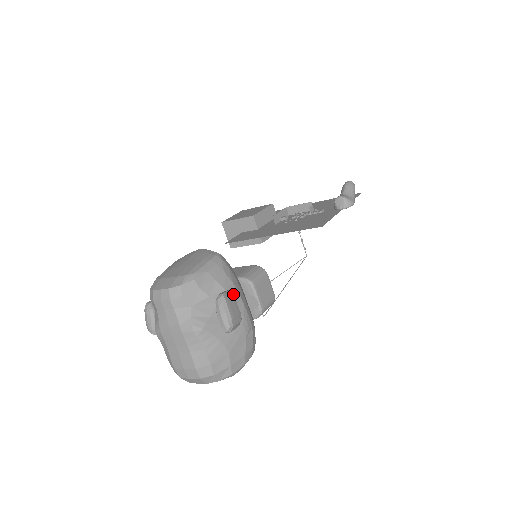
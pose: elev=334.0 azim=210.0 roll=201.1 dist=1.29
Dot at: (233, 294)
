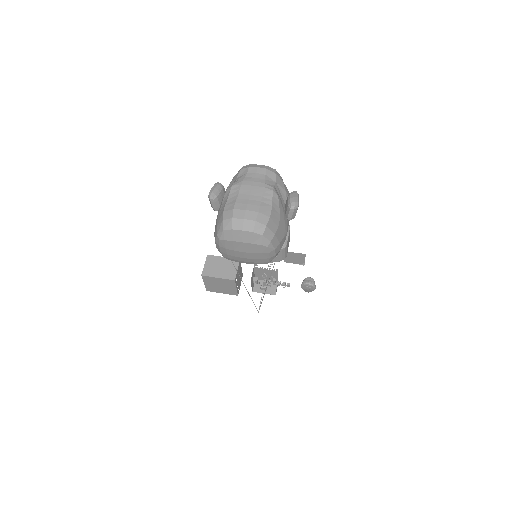
Dot at: occluded
